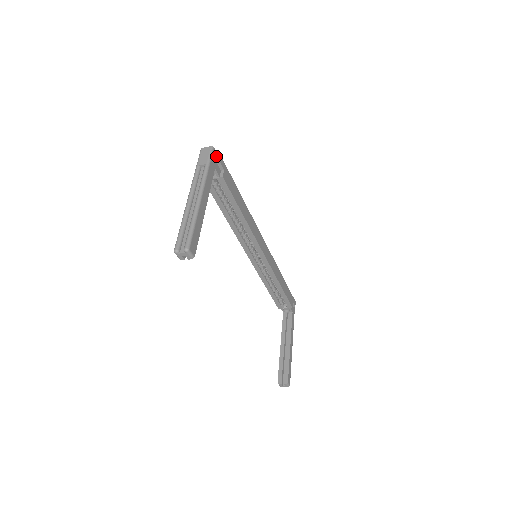
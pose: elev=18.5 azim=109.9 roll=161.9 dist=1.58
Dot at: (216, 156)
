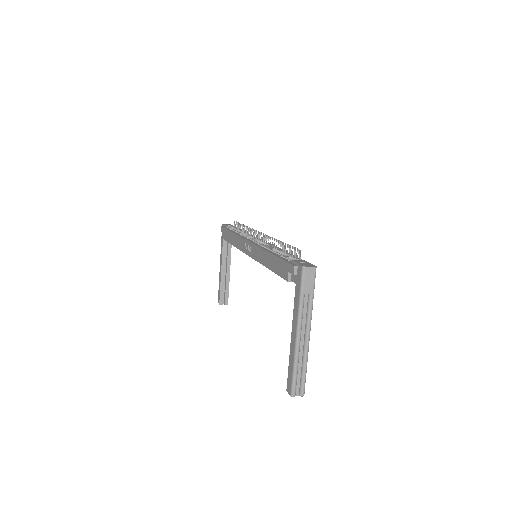
Dot at: occluded
